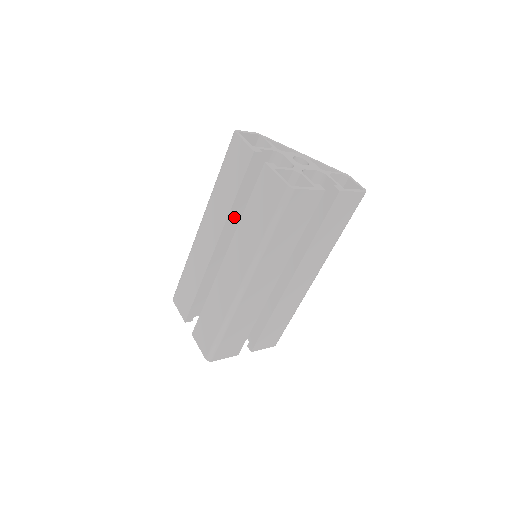
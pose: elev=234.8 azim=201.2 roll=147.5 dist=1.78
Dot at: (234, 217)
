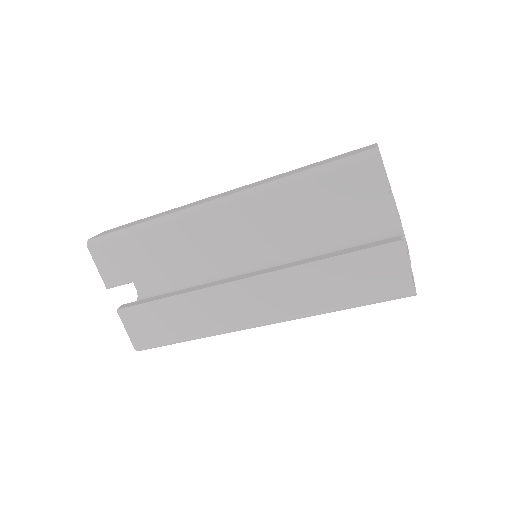
Dot at: occluded
